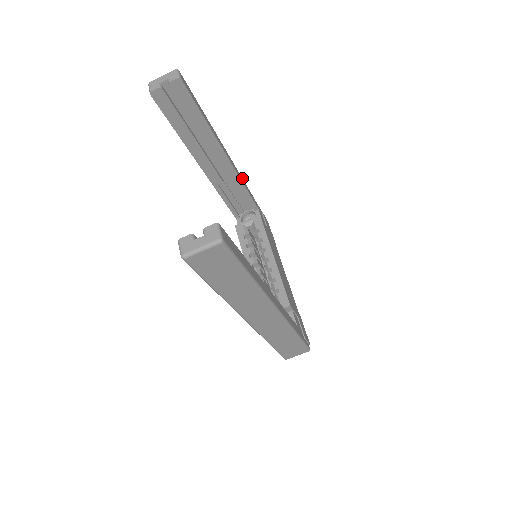
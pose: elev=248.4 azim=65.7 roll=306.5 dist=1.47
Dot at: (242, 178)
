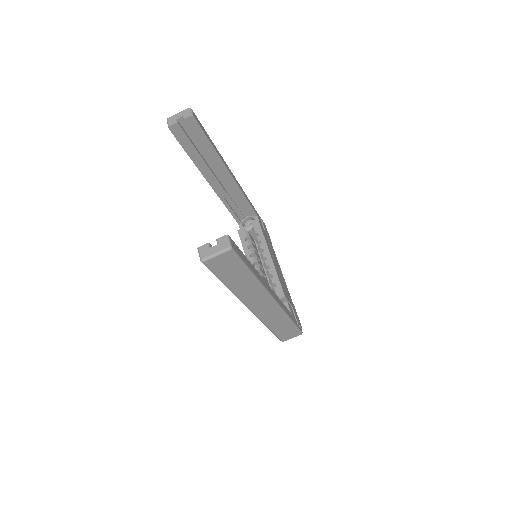
Dot at: occluded
